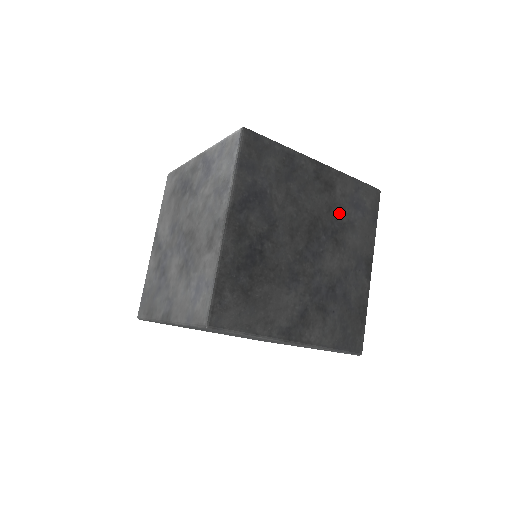
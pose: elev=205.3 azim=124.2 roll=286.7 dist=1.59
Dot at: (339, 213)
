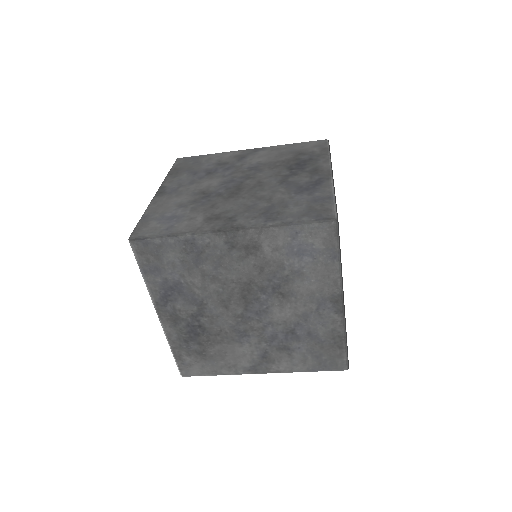
Dot at: (276, 269)
